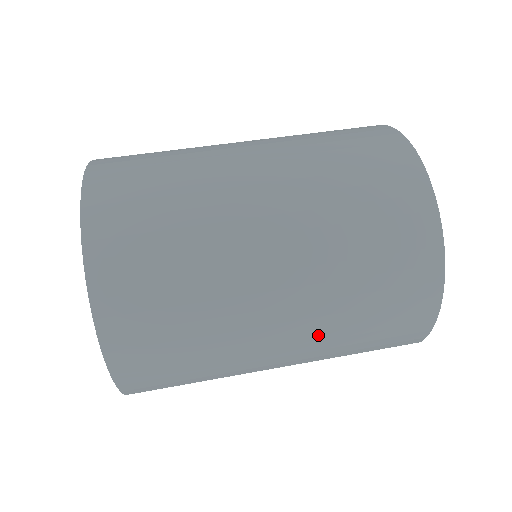
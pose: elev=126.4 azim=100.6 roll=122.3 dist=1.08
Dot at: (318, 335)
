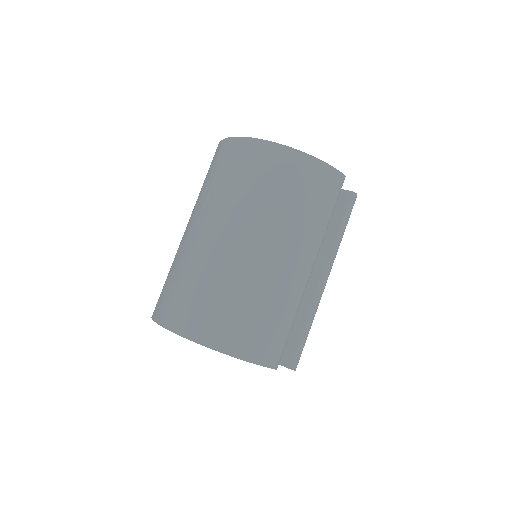
Dot at: (288, 233)
